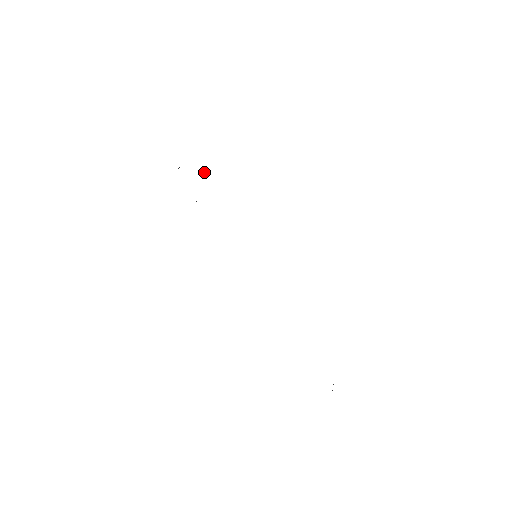
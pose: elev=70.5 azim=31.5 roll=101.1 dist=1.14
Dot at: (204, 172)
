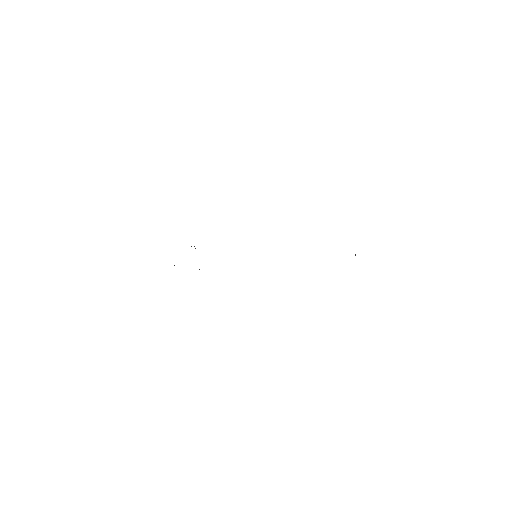
Dot at: occluded
